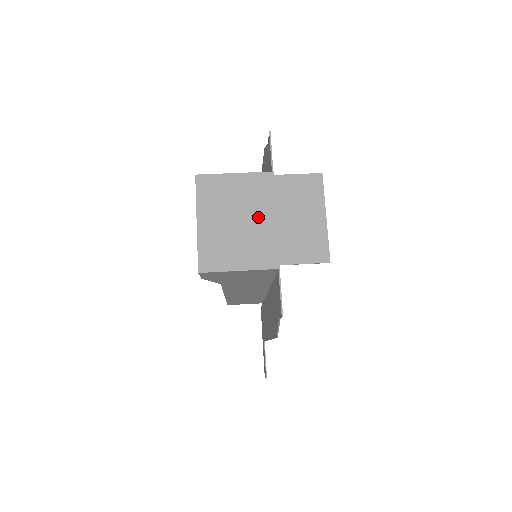
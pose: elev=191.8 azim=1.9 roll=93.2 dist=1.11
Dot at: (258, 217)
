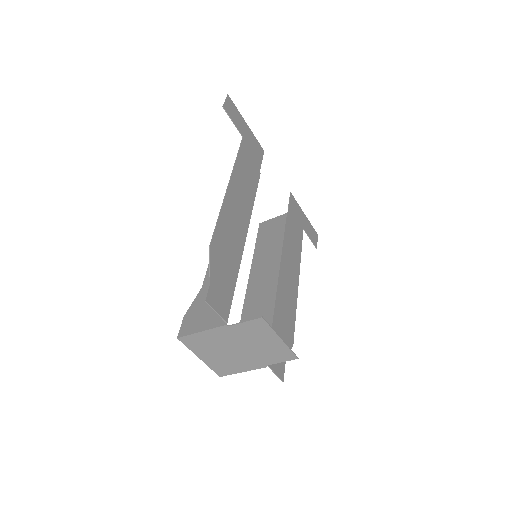
Dot at: (235, 349)
